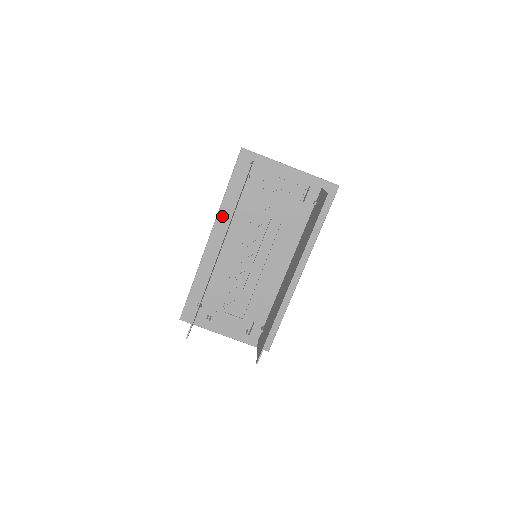
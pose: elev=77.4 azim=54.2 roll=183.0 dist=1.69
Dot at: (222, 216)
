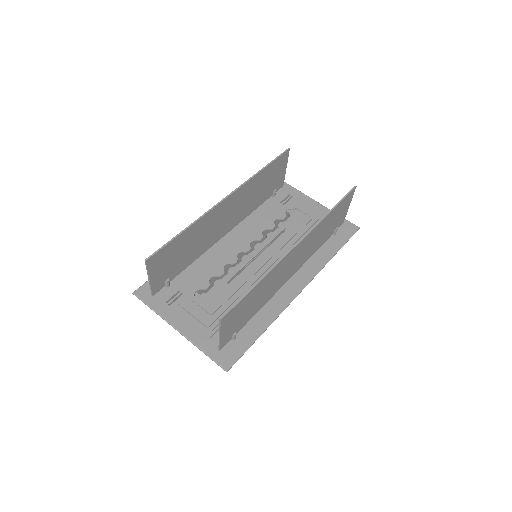
Dot at: occluded
